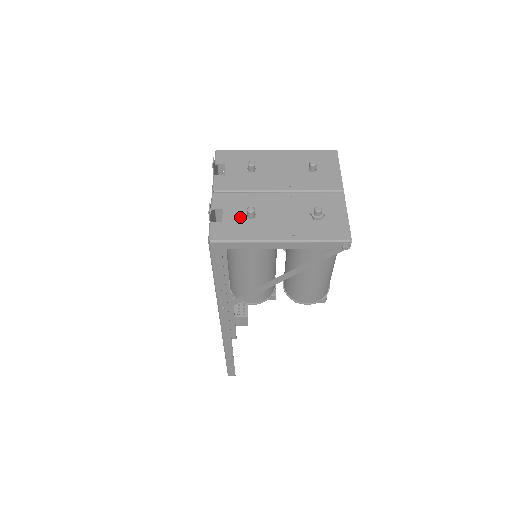
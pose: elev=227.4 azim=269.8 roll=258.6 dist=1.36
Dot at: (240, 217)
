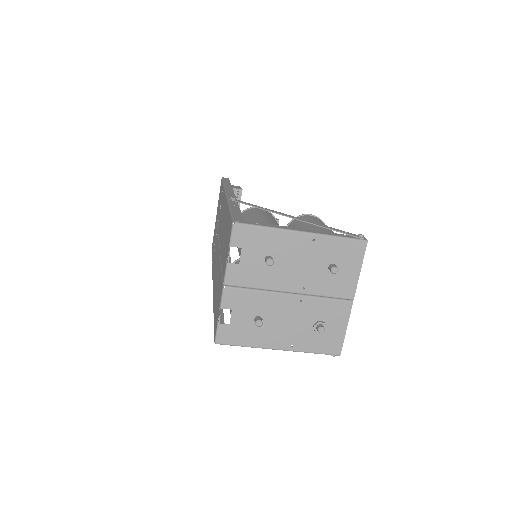
Dot at: (247, 321)
